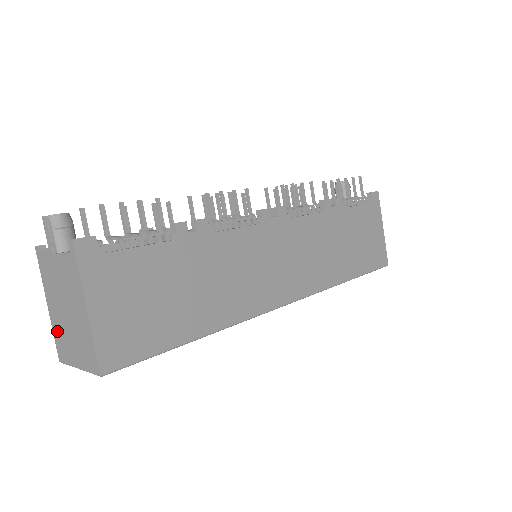
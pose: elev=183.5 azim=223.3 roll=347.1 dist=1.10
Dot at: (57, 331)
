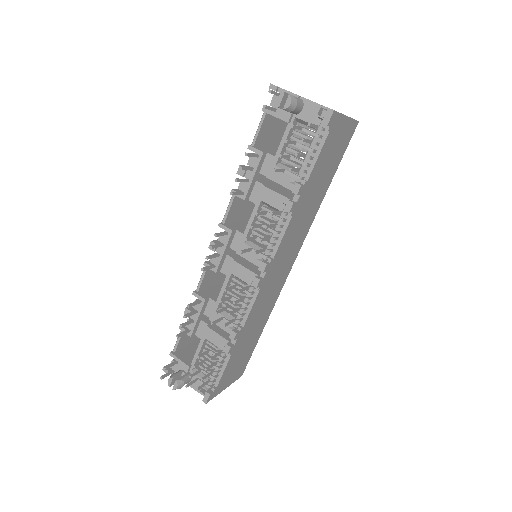
Dot at: occluded
